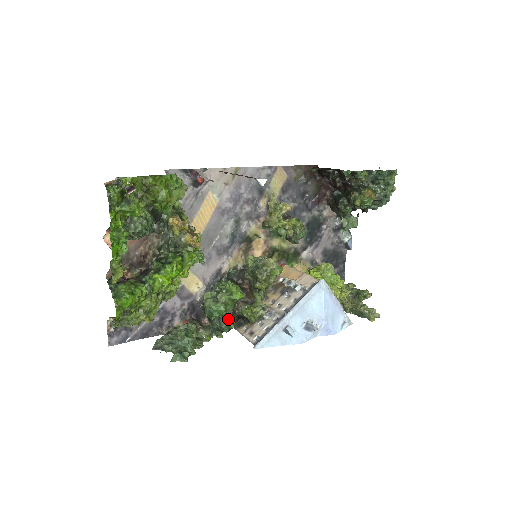
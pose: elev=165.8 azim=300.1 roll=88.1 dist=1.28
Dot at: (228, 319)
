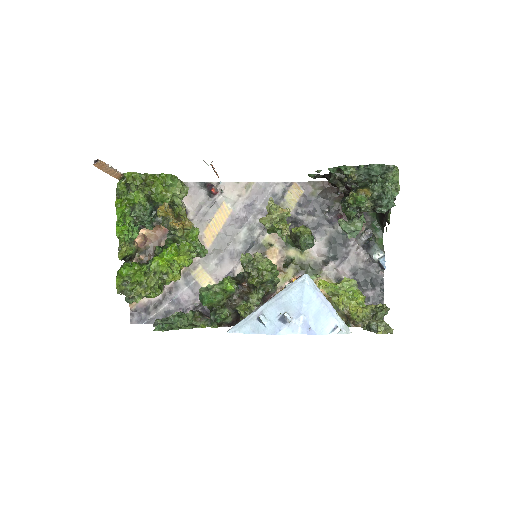
Dot at: (223, 311)
